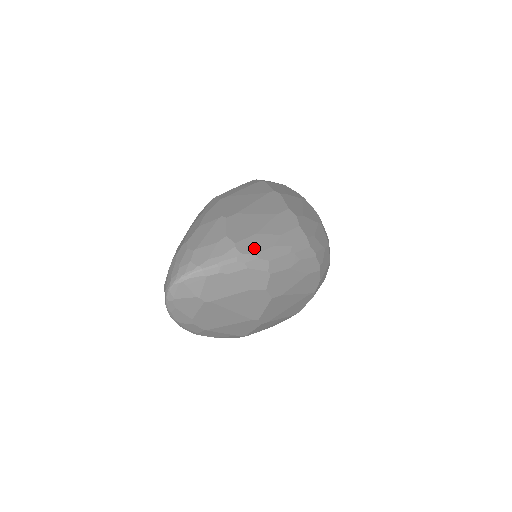
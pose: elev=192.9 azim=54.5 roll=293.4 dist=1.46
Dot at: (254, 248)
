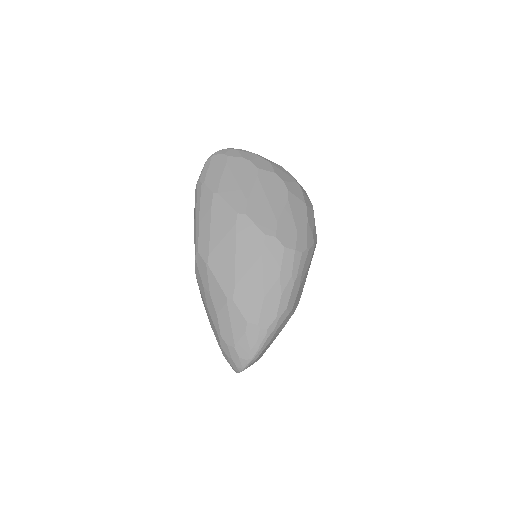
Dot at: (271, 314)
